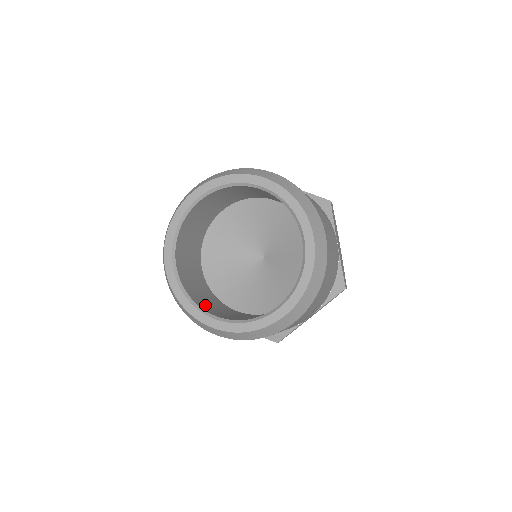
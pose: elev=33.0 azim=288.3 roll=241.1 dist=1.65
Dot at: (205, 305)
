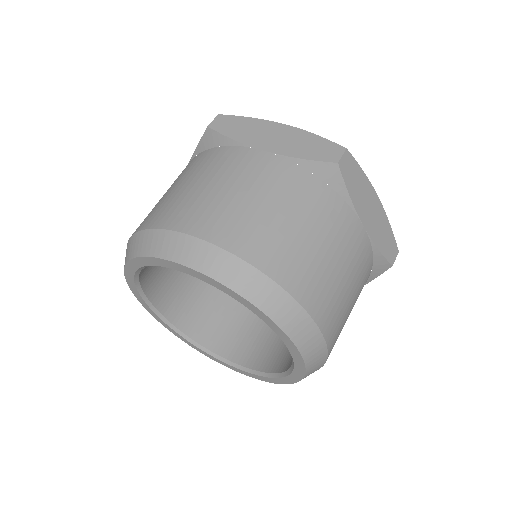
Dot at: (216, 335)
